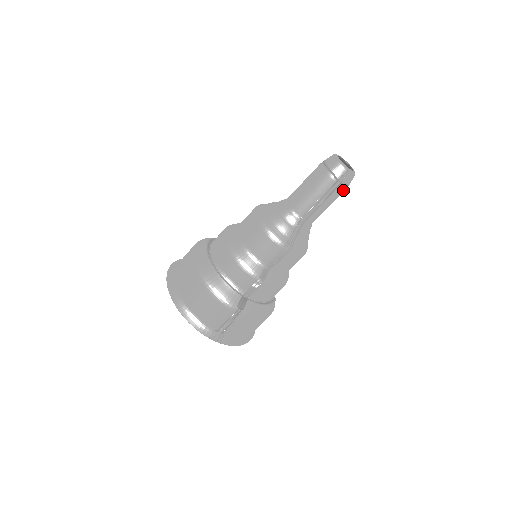
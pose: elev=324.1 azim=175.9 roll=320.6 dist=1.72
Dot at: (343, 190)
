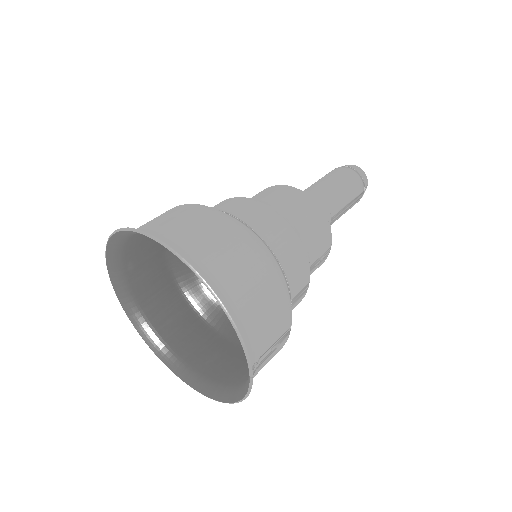
Dot at: occluded
